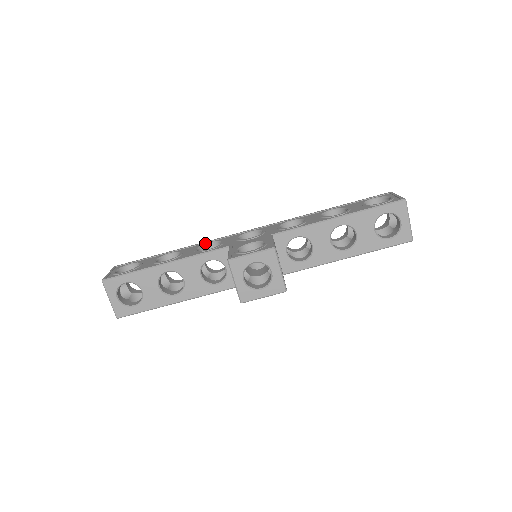
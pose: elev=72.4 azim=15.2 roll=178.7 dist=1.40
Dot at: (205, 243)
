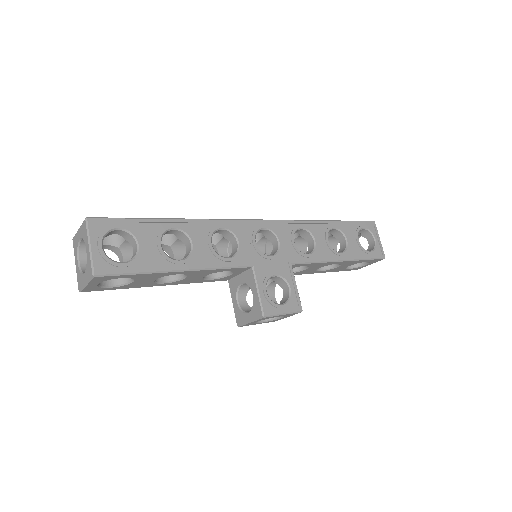
Dot at: (217, 228)
